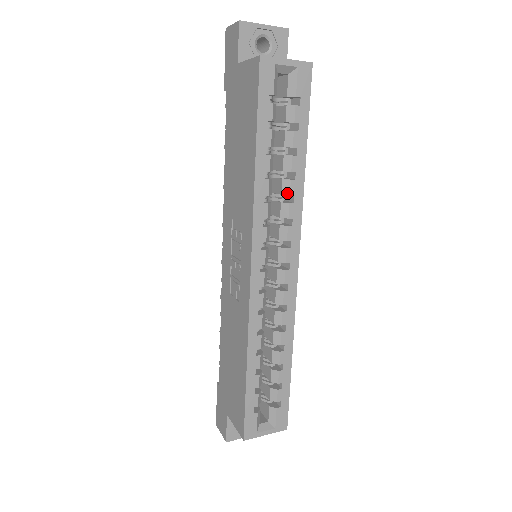
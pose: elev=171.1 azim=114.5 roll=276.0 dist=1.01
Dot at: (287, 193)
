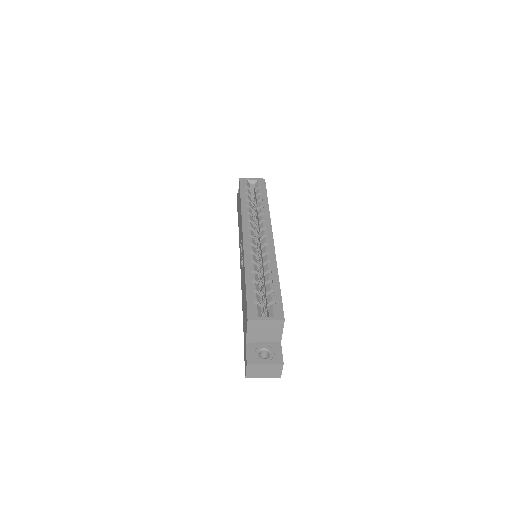
Dot at: (260, 213)
